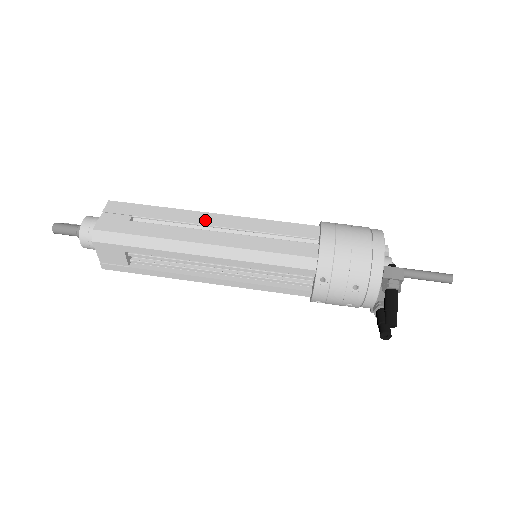
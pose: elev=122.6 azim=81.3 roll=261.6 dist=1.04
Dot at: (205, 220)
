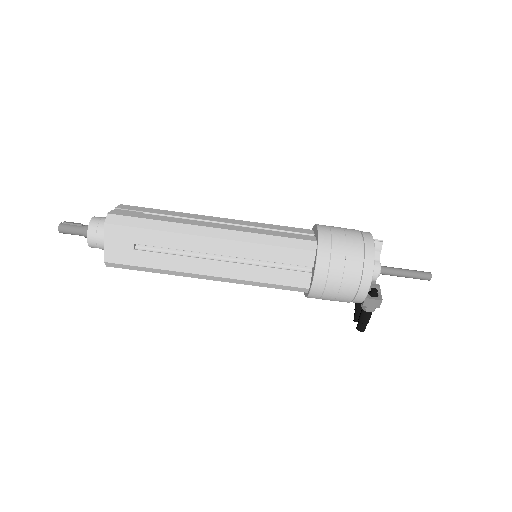
Dot at: (205, 247)
